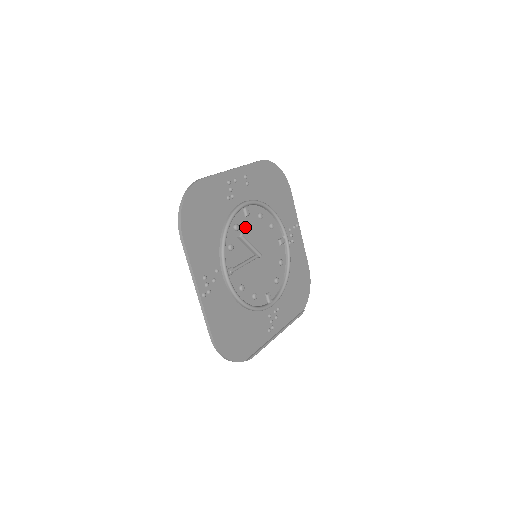
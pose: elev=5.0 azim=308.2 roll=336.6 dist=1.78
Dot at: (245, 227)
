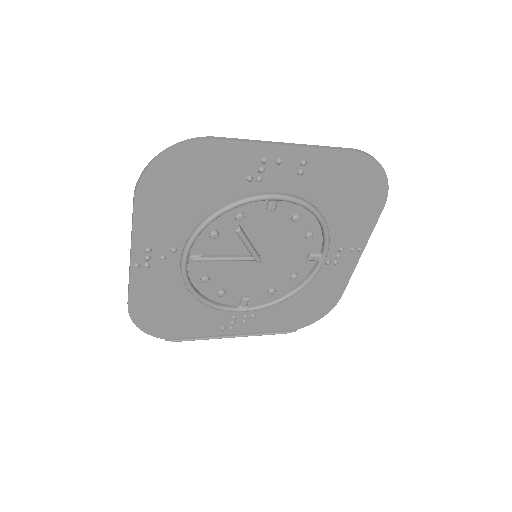
Dot at: (258, 221)
